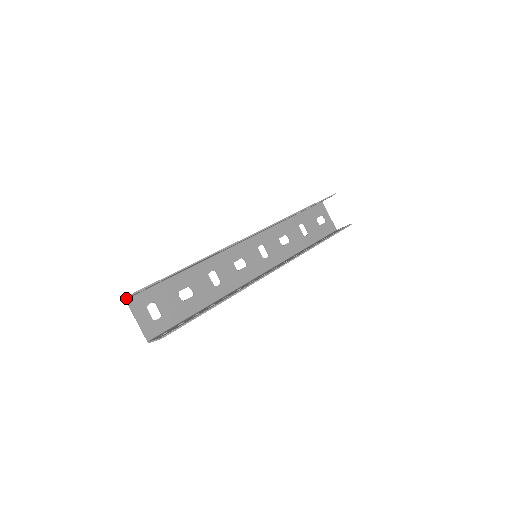
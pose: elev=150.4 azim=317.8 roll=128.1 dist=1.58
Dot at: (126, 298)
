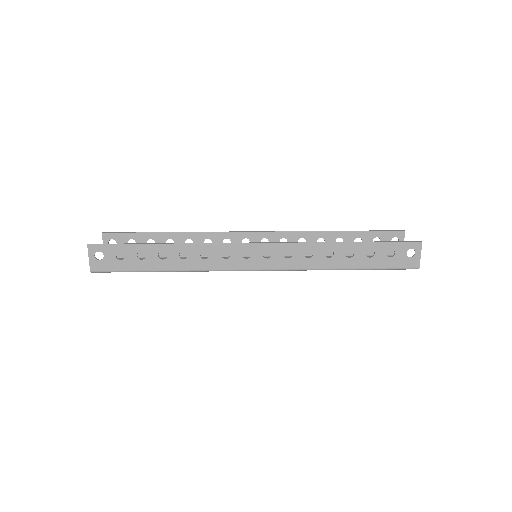
Dot at: occluded
